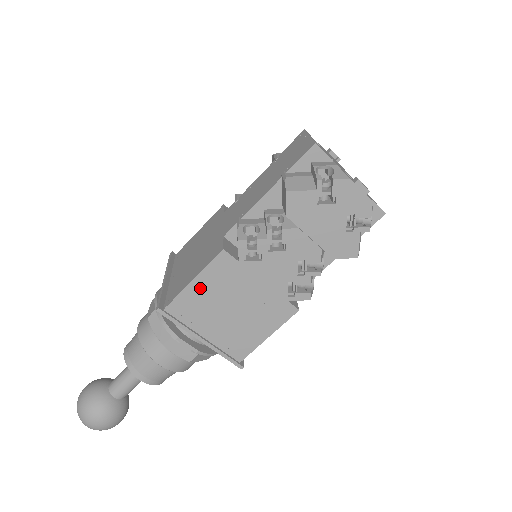
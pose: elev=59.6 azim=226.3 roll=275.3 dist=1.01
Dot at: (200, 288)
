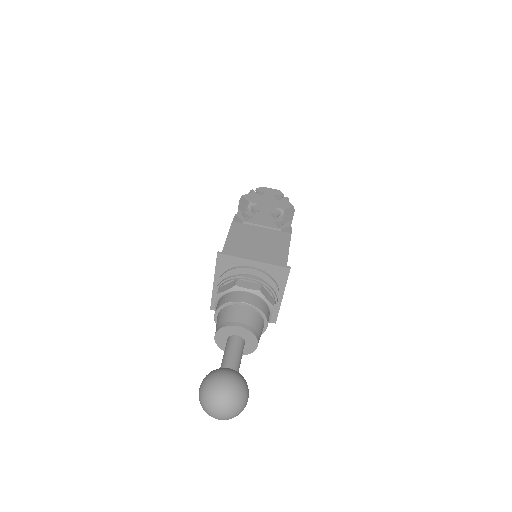
Dot at: (233, 239)
